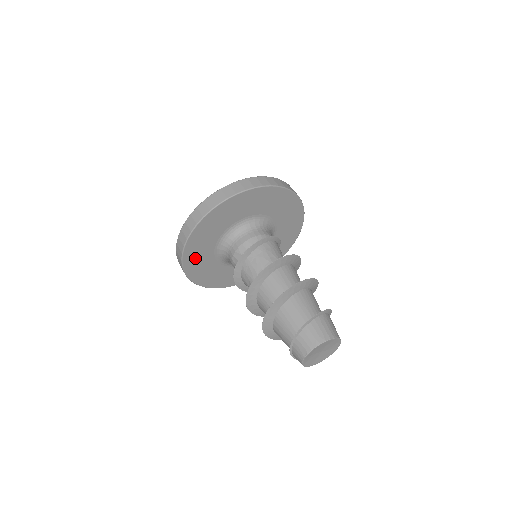
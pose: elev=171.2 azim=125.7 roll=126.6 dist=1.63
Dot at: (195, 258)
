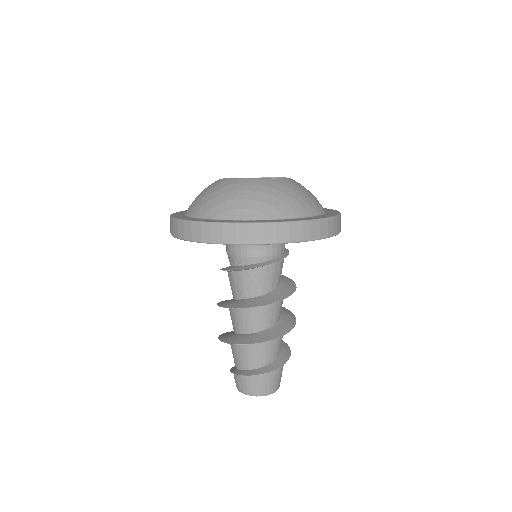
Dot at: occluded
